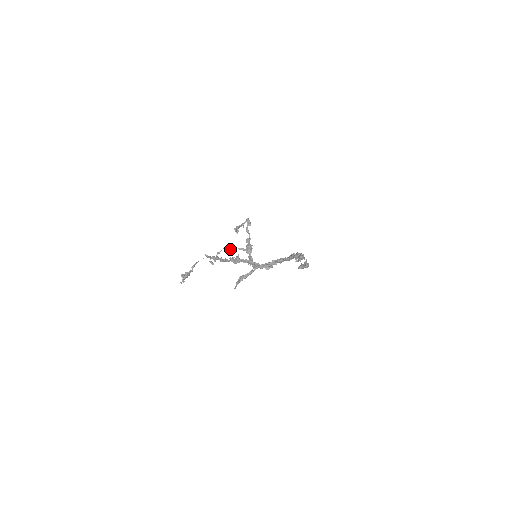
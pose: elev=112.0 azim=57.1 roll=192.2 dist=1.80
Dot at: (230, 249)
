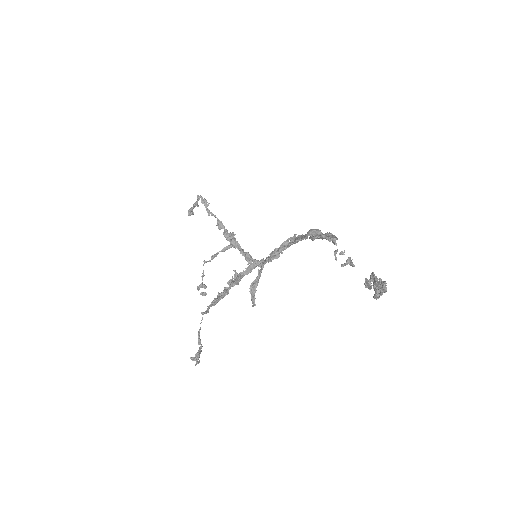
Dot at: (211, 259)
